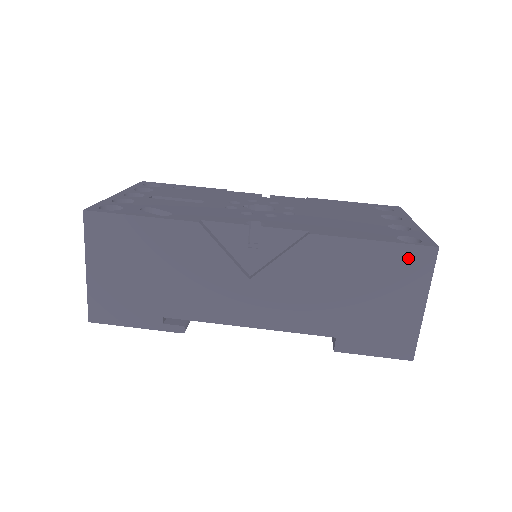
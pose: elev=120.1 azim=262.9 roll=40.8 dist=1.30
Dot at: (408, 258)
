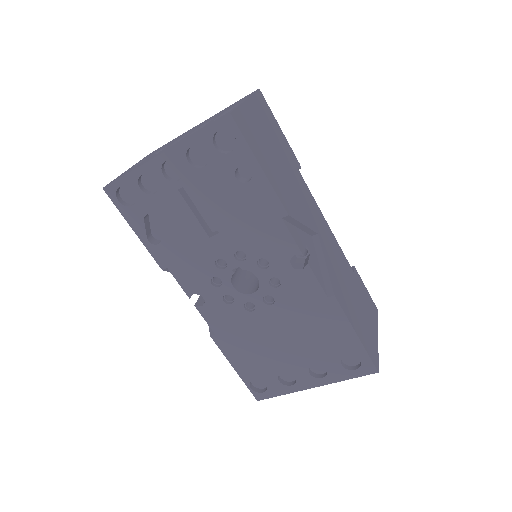
Dot at: occluded
